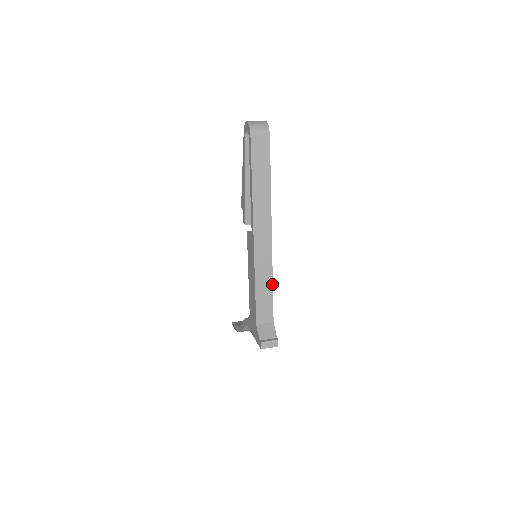
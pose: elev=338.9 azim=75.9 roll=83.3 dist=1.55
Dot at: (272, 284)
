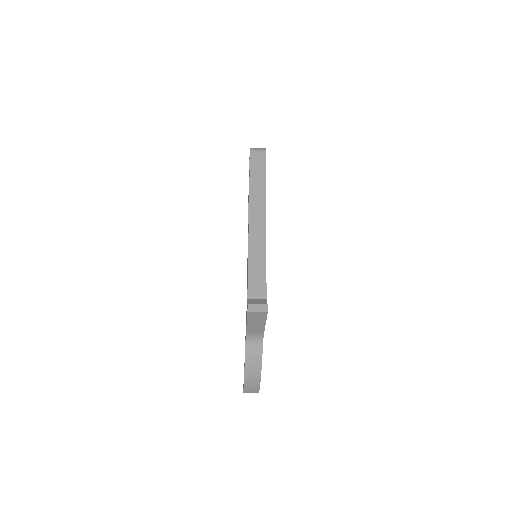
Dot at: occluded
